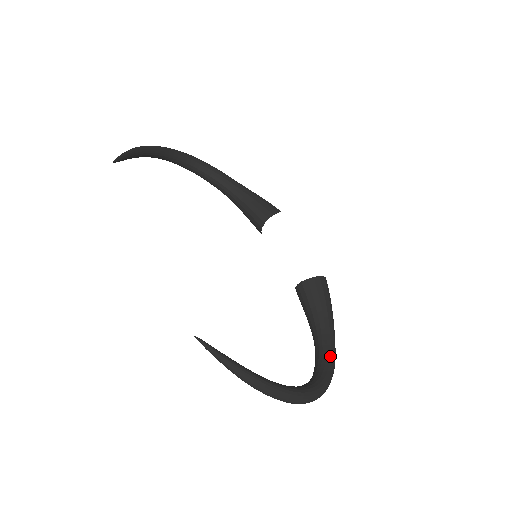
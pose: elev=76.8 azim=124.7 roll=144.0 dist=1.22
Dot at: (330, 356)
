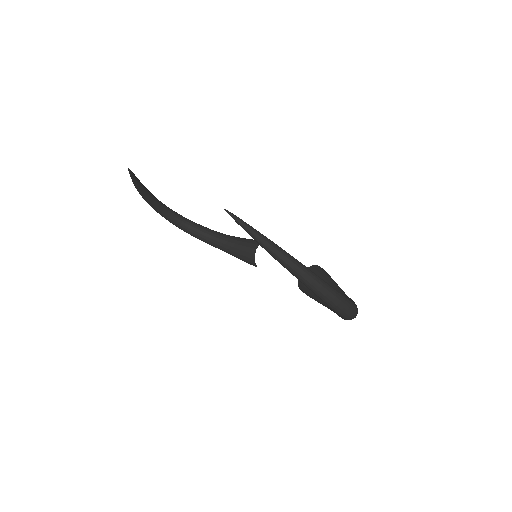
Dot at: (349, 299)
